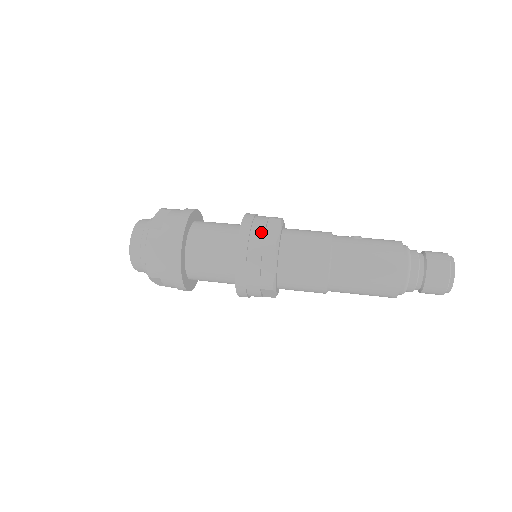
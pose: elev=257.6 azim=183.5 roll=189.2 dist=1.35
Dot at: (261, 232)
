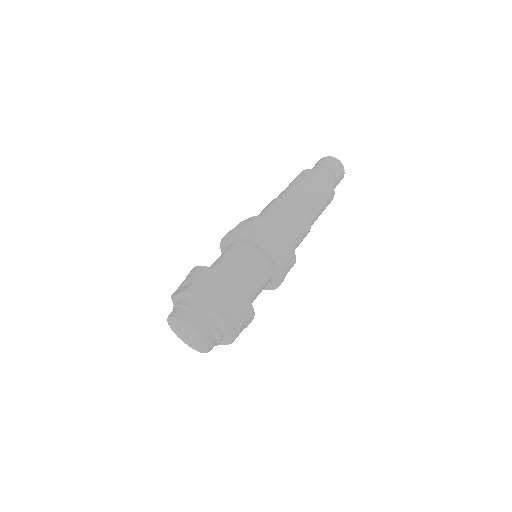
Dot at: (242, 224)
